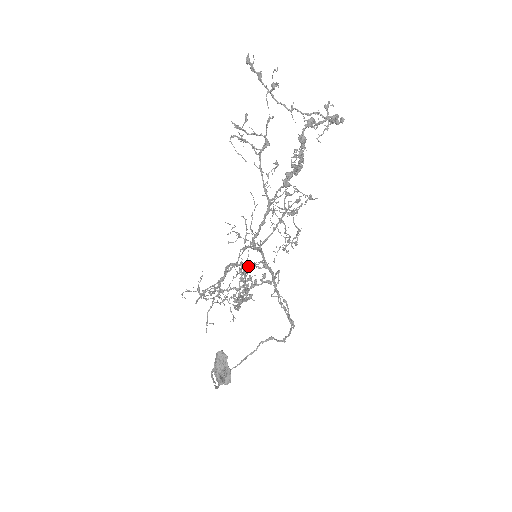
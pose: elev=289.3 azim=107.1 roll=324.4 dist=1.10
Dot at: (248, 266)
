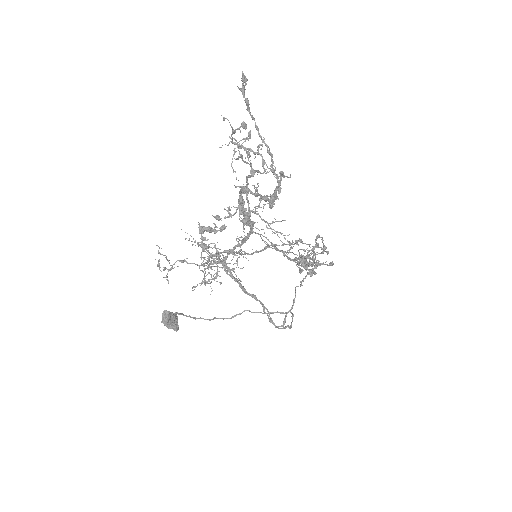
Dot at: (201, 270)
